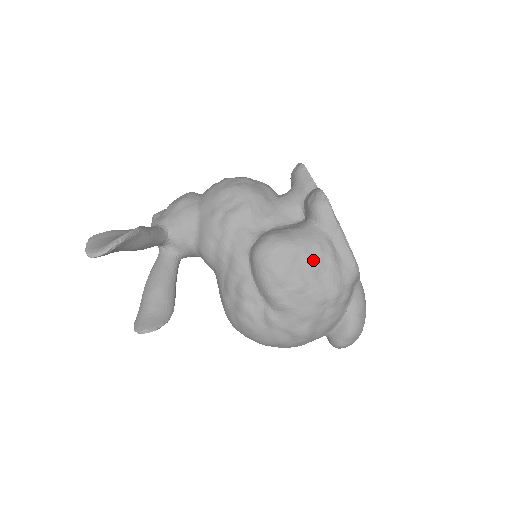
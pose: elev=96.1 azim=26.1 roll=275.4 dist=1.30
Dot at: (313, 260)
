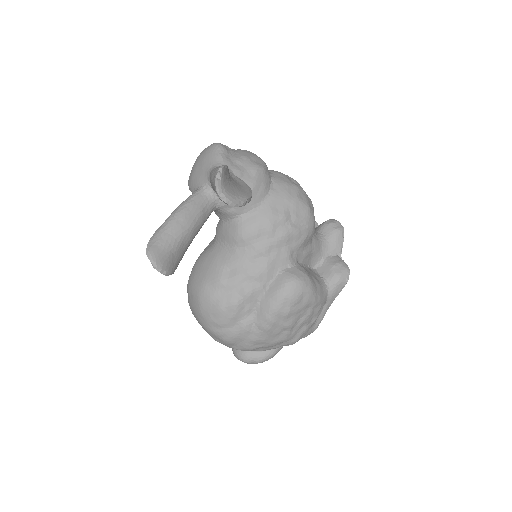
Dot at: (311, 315)
